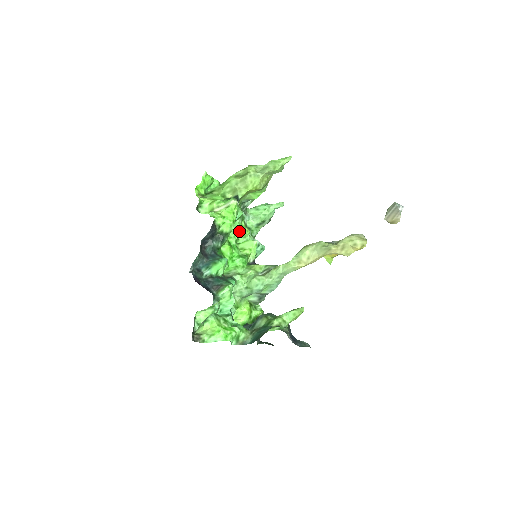
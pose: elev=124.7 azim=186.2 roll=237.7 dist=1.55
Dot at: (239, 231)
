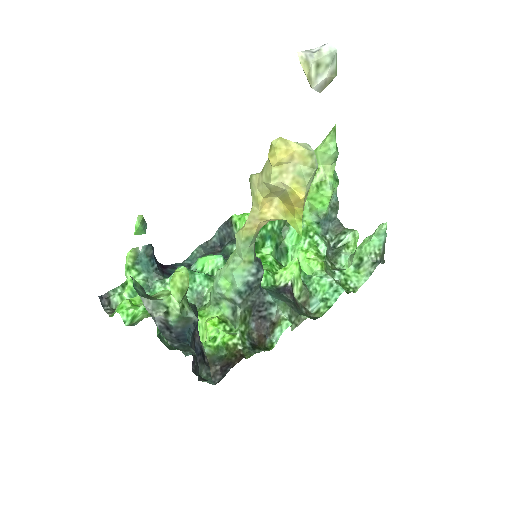
Dot at: (300, 257)
